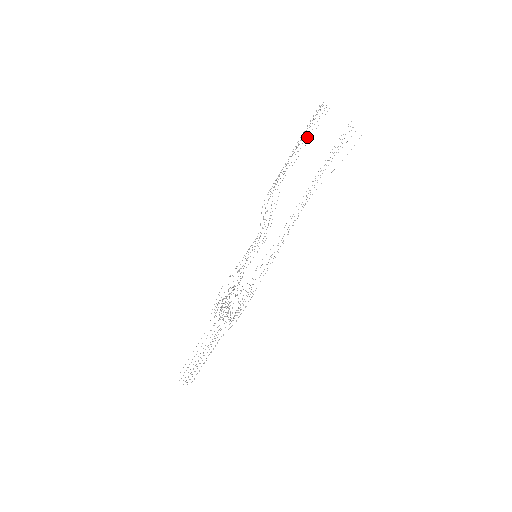
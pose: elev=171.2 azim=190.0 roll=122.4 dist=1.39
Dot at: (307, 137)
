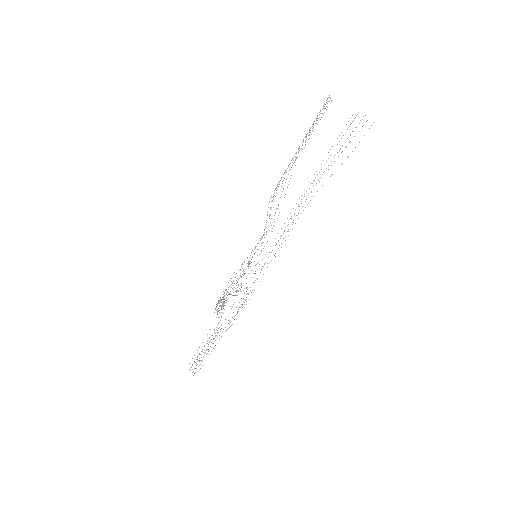
Dot at: occluded
